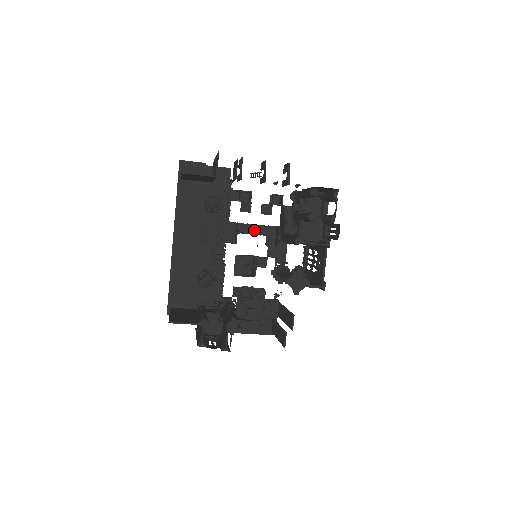
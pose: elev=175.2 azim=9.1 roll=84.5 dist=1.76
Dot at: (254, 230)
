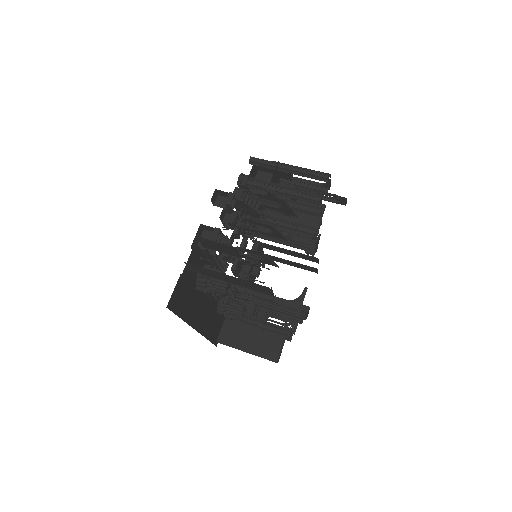
Dot at: occluded
